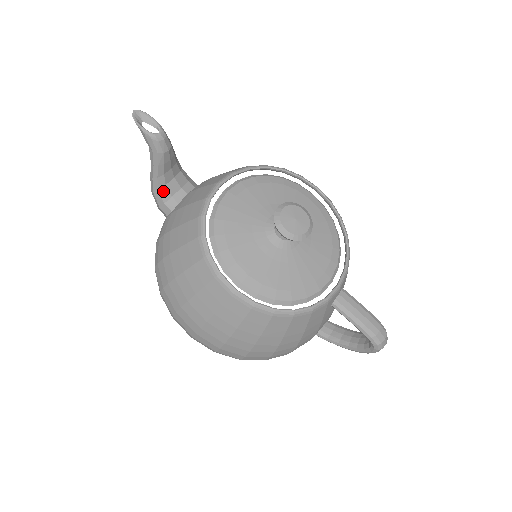
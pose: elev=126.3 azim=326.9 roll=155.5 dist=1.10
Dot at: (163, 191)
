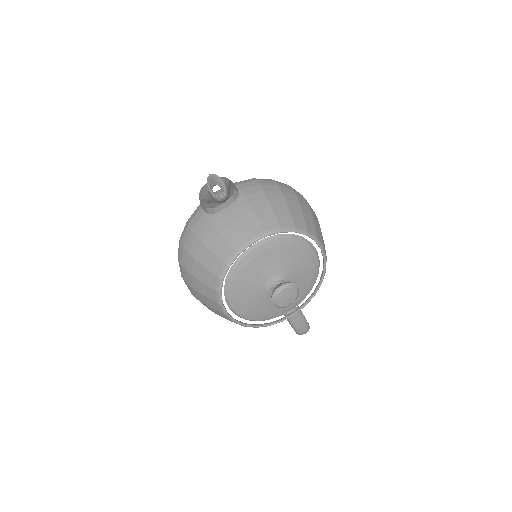
Dot at: (208, 204)
